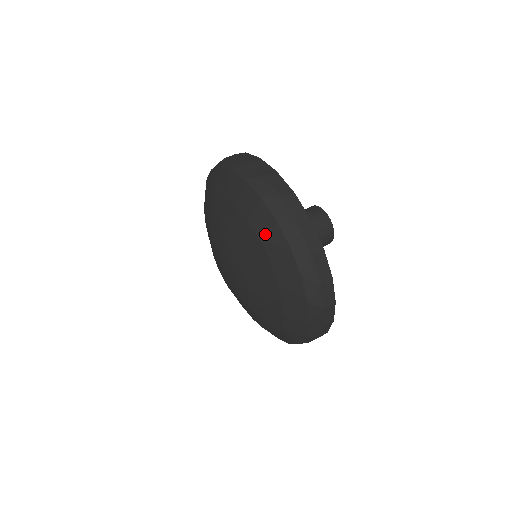
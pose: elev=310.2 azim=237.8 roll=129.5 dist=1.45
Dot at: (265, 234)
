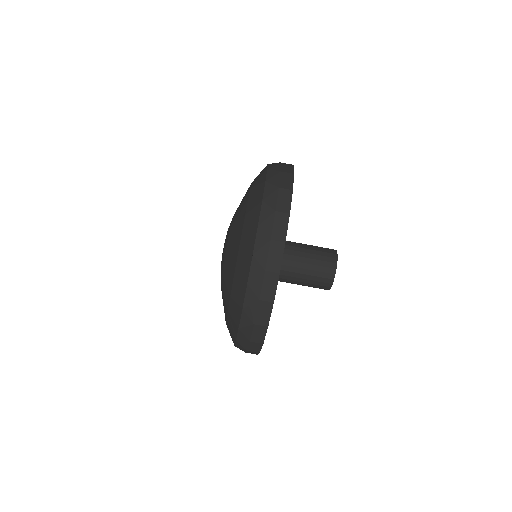
Dot at: (229, 327)
